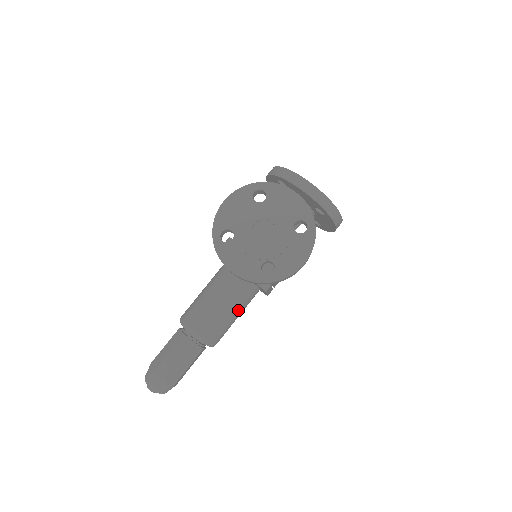
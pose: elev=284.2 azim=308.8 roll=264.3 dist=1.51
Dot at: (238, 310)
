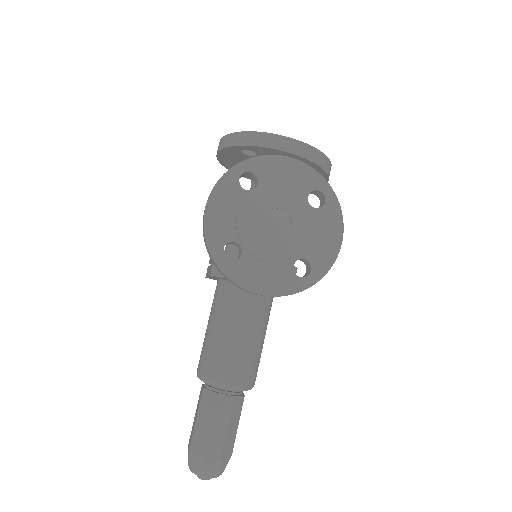
Dot at: (264, 330)
